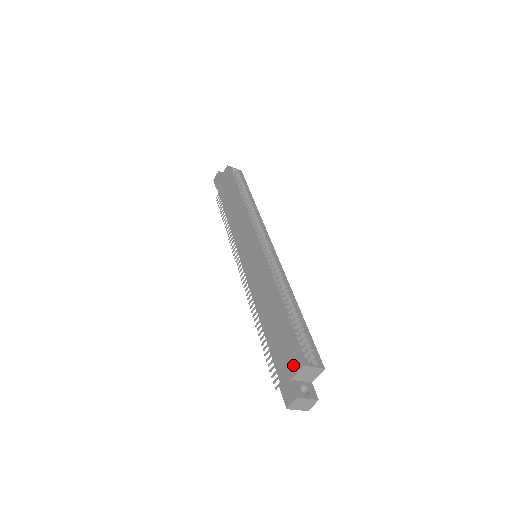
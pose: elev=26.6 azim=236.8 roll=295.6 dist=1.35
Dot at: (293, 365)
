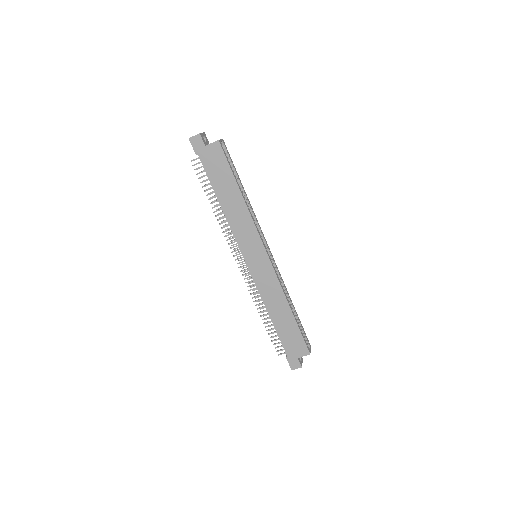
Dot at: (301, 352)
